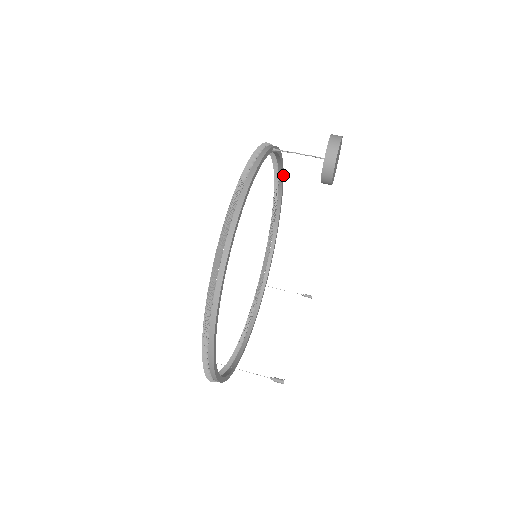
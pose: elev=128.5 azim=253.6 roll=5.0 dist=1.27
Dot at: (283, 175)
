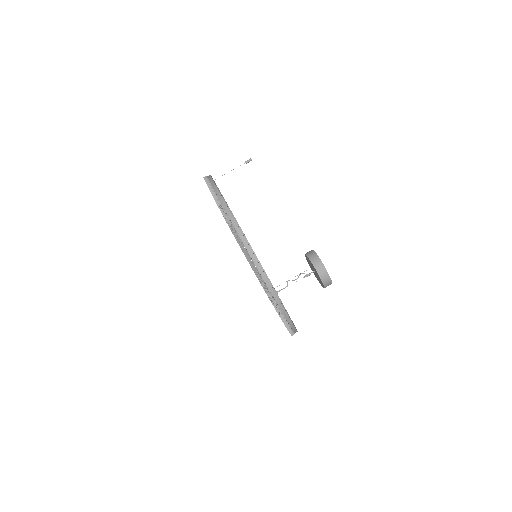
Dot at: (233, 218)
